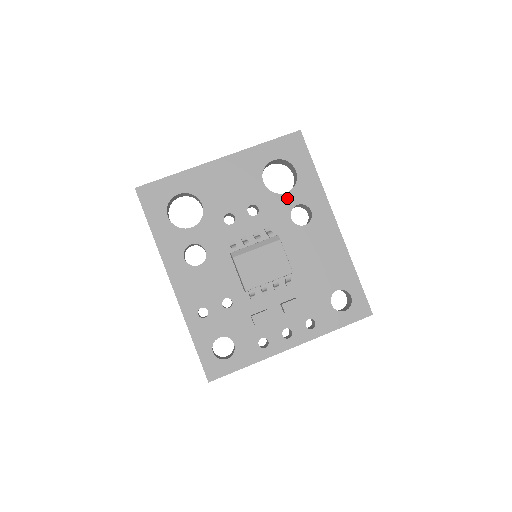
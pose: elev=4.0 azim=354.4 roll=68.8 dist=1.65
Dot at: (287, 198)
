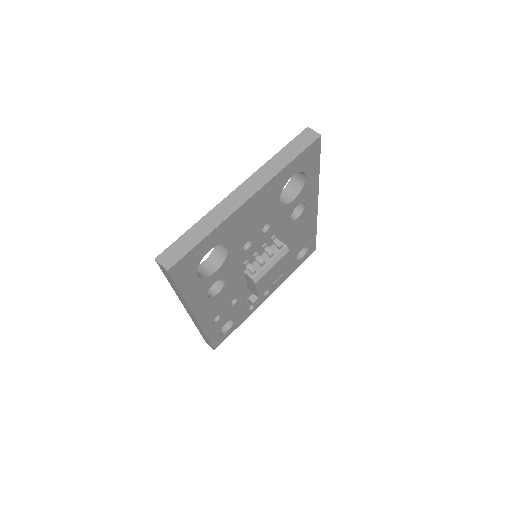
Dot at: (293, 204)
